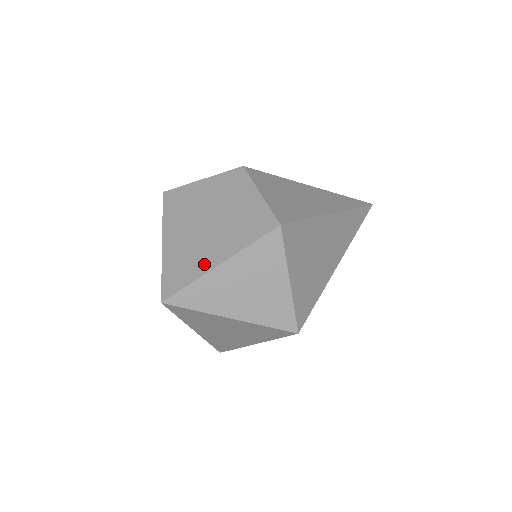
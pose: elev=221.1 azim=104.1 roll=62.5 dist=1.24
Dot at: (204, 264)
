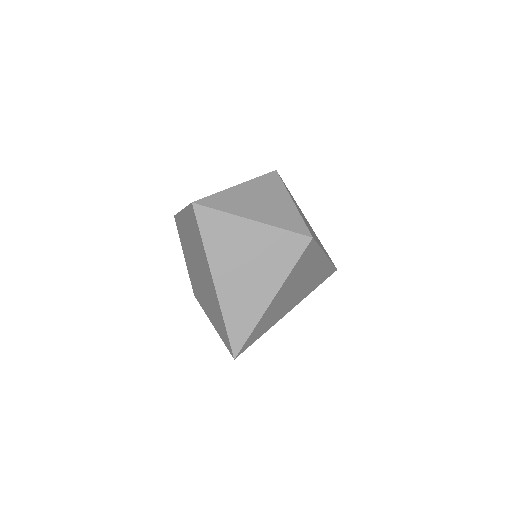
Dot at: occluded
